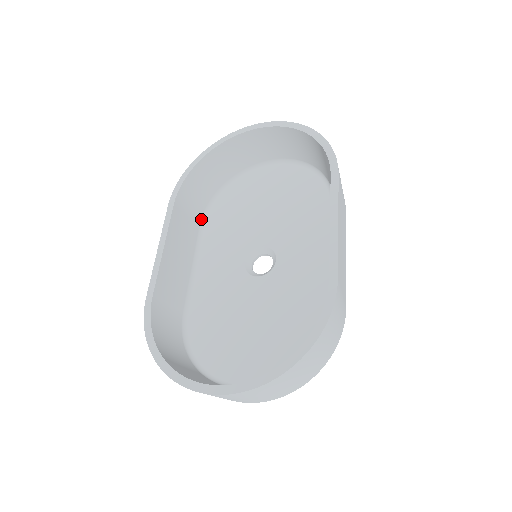
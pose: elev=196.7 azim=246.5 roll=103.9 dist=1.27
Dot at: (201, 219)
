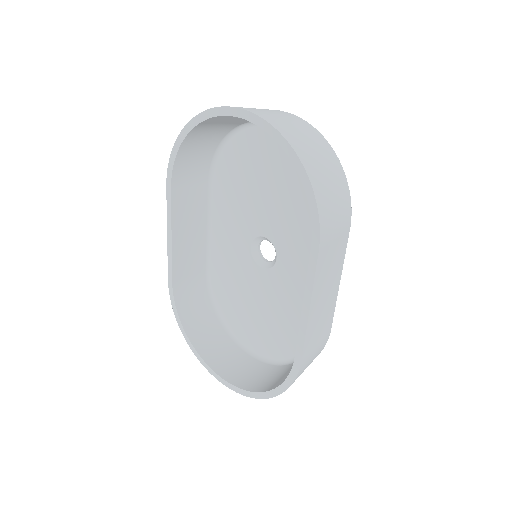
Dot at: (208, 175)
